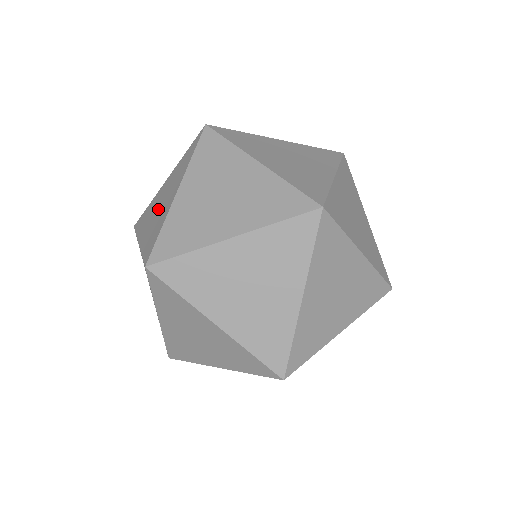
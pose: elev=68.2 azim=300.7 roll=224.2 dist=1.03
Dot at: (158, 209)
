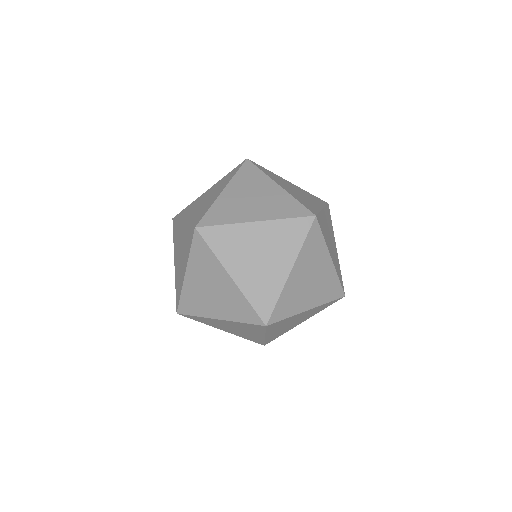
Dot at: (202, 203)
